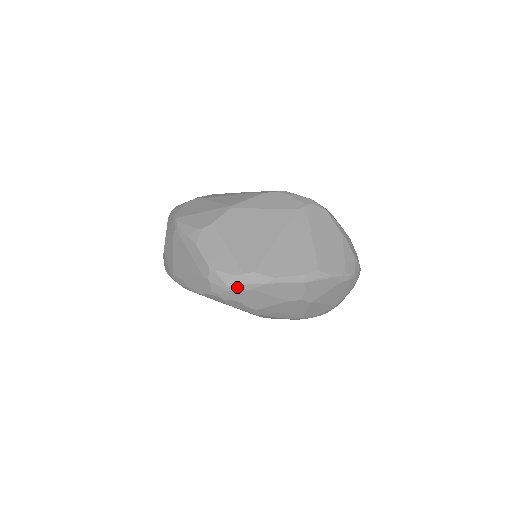
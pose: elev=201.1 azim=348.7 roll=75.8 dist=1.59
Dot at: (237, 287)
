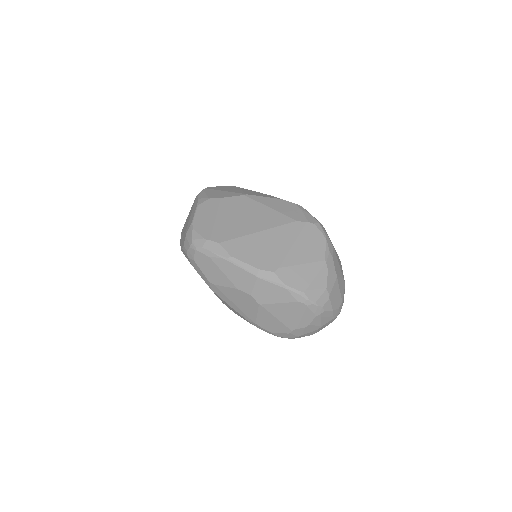
Dot at: (199, 248)
